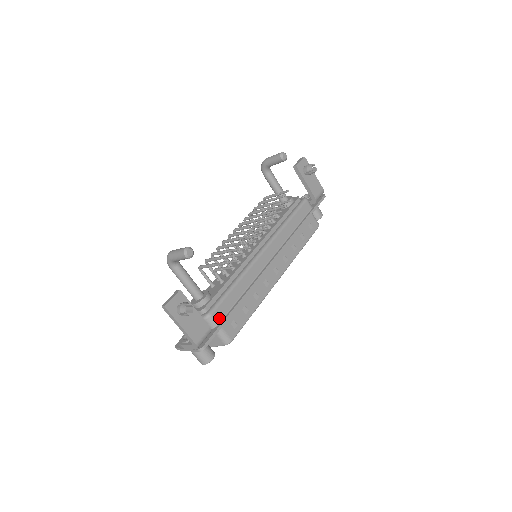
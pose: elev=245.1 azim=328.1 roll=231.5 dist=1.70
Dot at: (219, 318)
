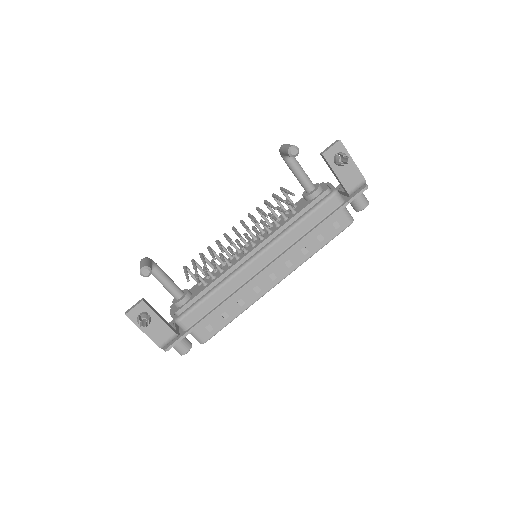
Dot at: (189, 323)
